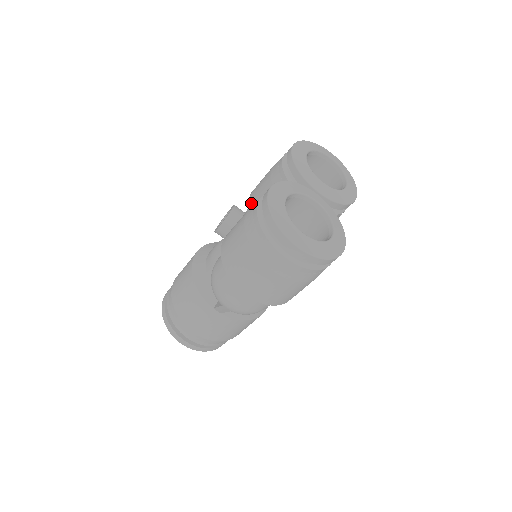
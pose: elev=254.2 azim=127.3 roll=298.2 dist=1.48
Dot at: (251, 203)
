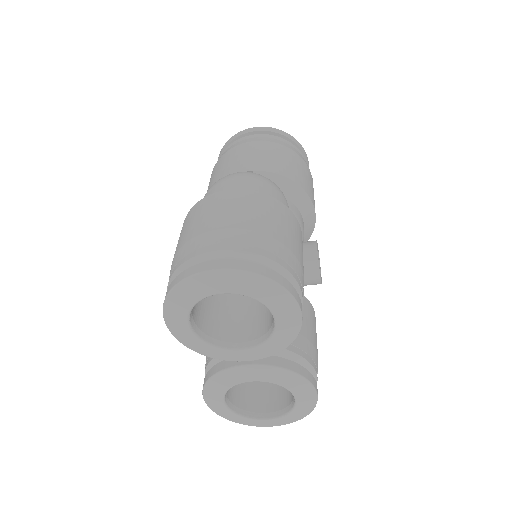
Dot at: occluded
